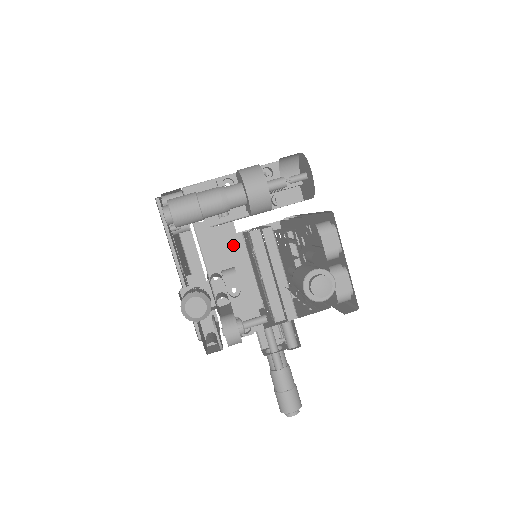
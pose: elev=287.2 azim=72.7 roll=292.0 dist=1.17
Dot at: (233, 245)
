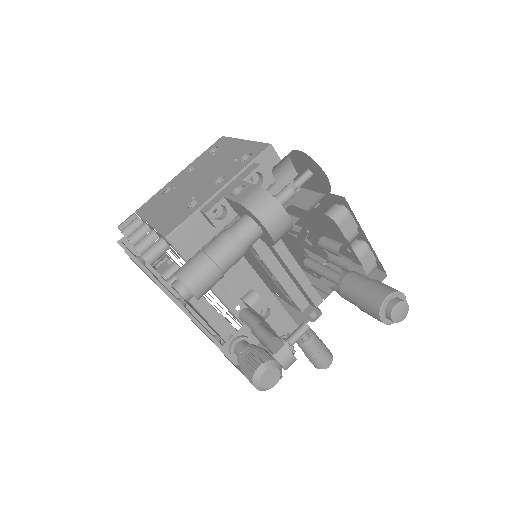
Dot at: (243, 268)
